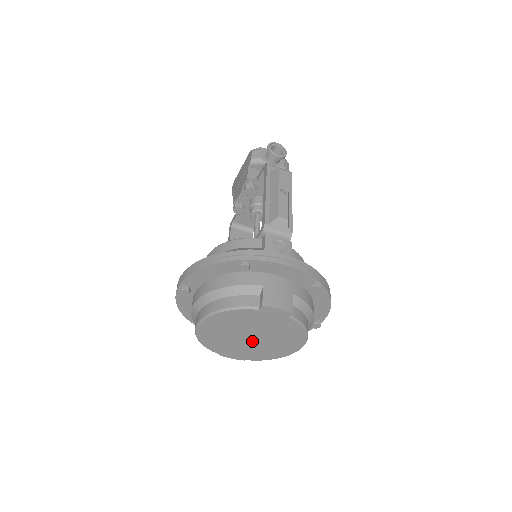
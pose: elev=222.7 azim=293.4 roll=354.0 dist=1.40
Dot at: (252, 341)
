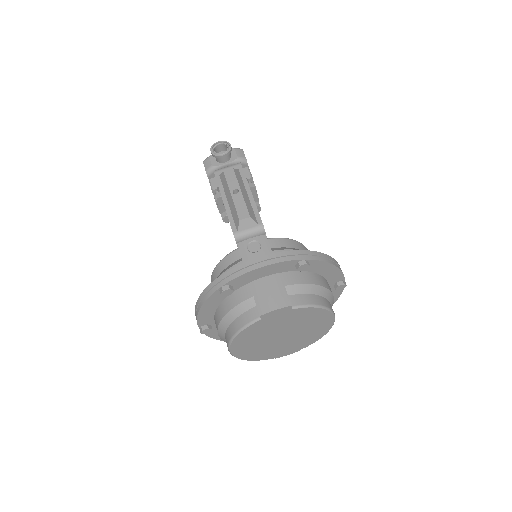
Dot at: (287, 337)
